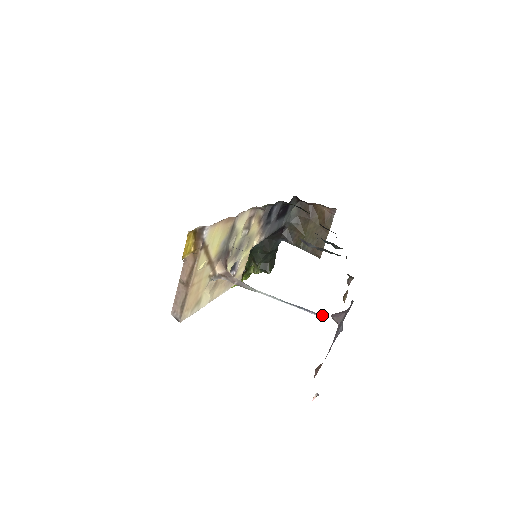
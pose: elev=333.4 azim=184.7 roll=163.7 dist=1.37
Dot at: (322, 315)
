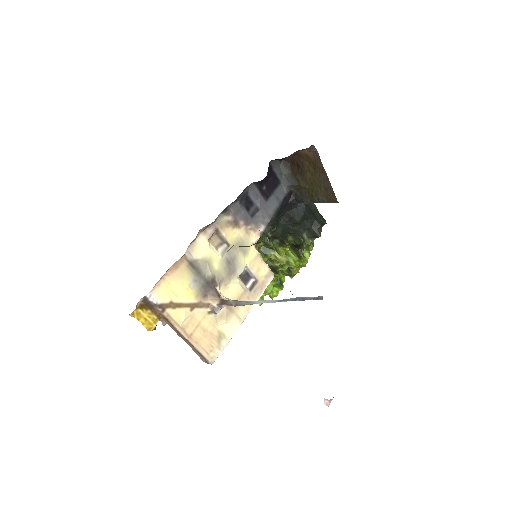
Dot at: (318, 296)
